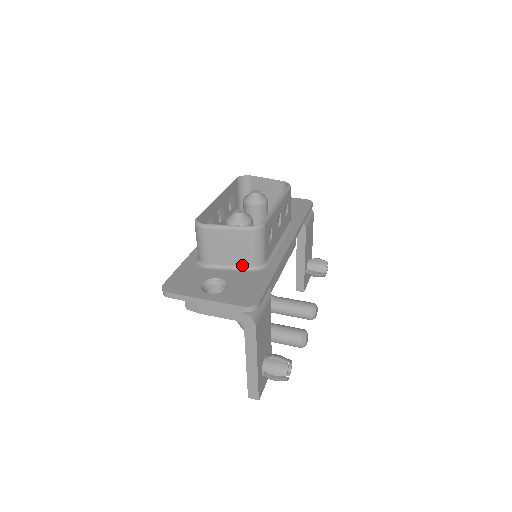
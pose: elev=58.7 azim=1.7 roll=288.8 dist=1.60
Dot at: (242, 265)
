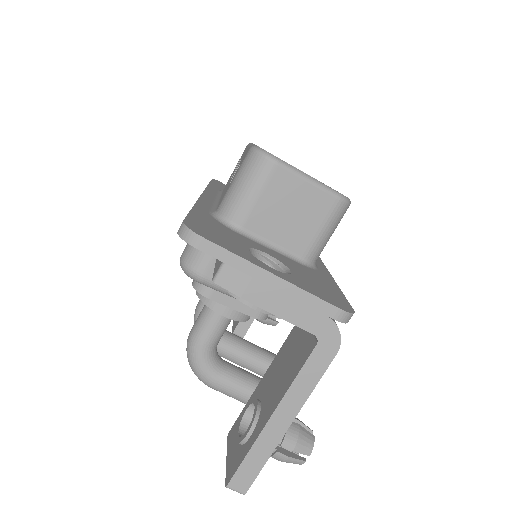
Dot at: (293, 250)
